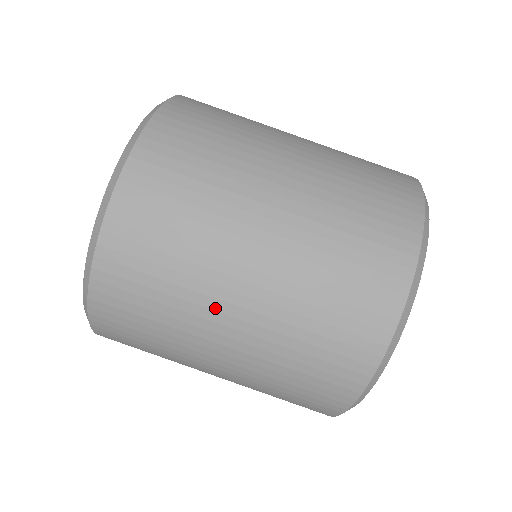
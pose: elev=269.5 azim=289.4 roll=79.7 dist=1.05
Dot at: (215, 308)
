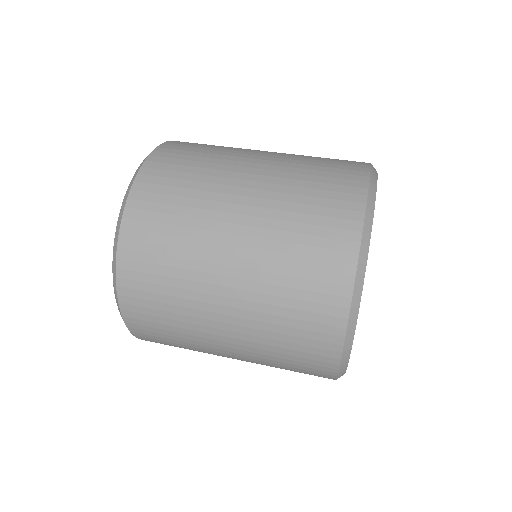
Dot at: (233, 177)
